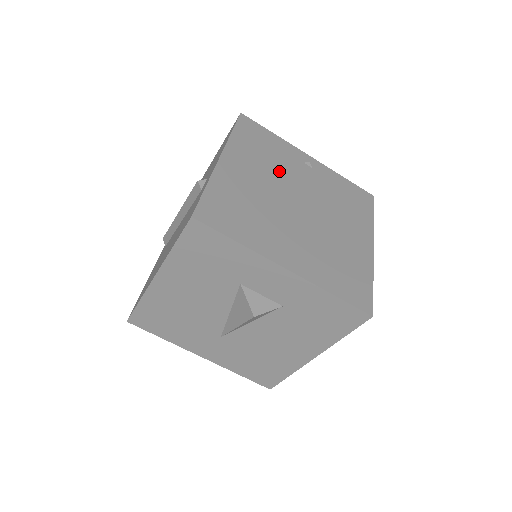
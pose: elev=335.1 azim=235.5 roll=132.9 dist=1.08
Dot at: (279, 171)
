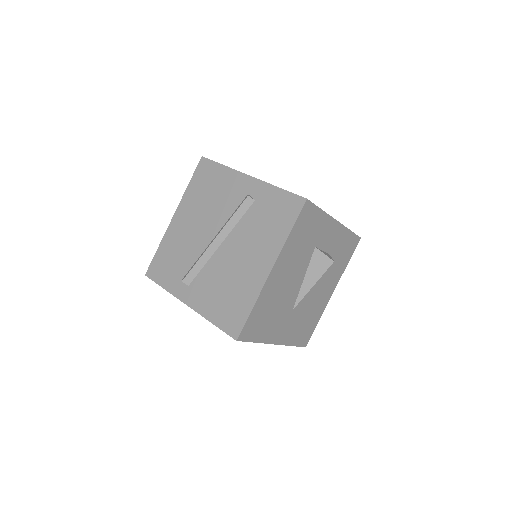
Dot at: occluded
